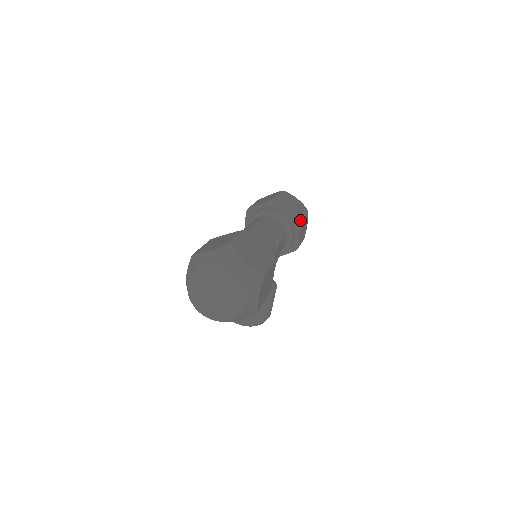
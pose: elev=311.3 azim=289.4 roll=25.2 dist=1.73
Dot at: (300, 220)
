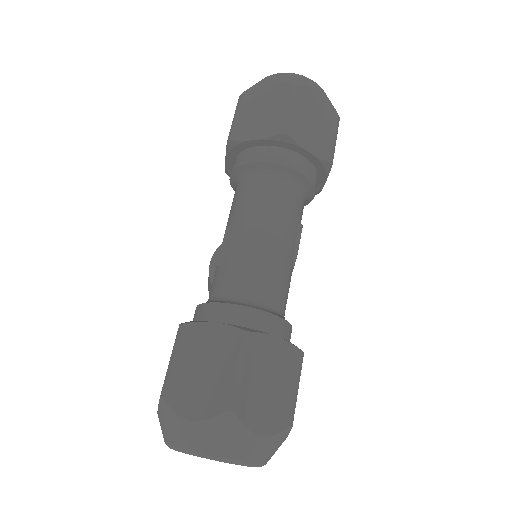
Dot at: (329, 166)
